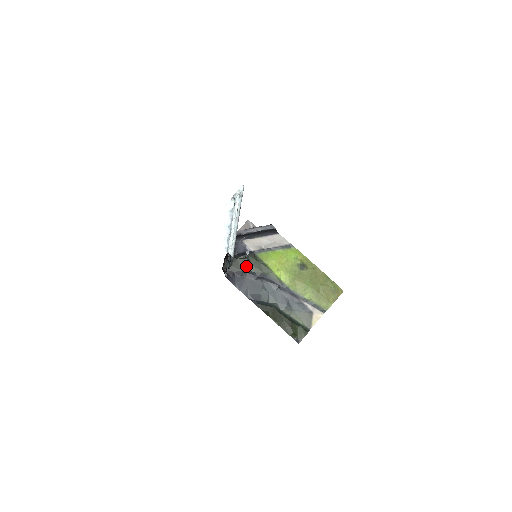
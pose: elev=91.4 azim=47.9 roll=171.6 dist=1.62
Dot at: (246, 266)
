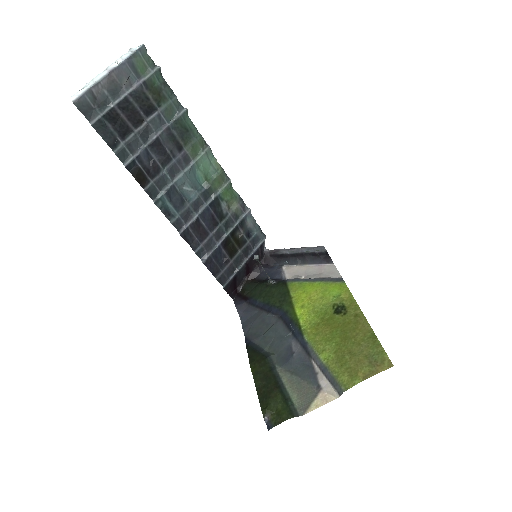
Dot at: (266, 294)
